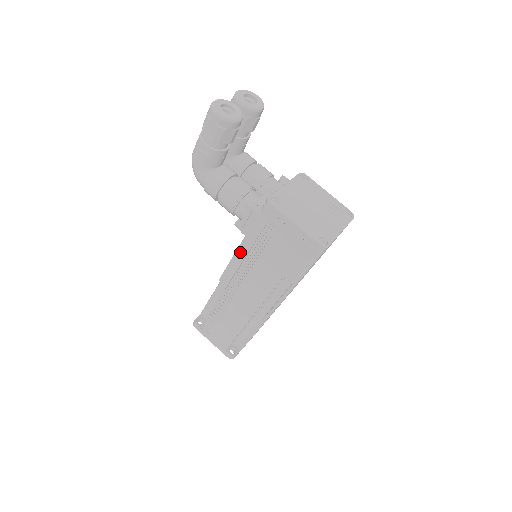
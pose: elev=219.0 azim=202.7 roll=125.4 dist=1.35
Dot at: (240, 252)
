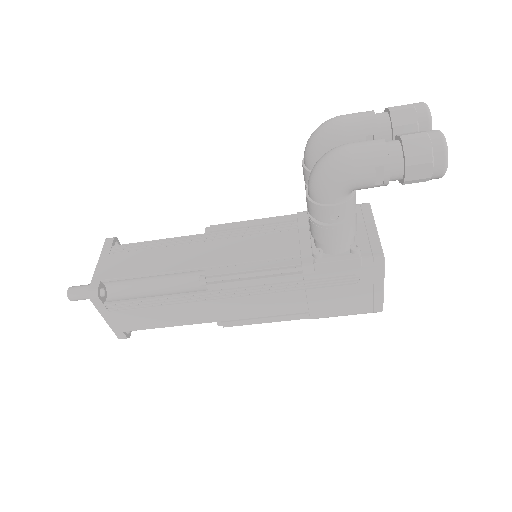
Dot at: (286, 276)
